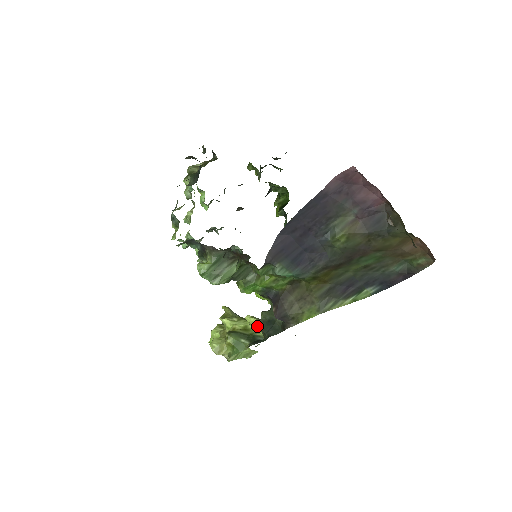
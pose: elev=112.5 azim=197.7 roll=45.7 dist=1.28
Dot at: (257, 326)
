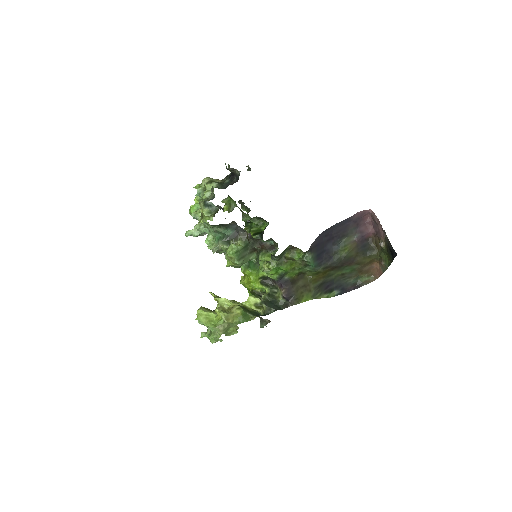
Dot at: (262, 303)
